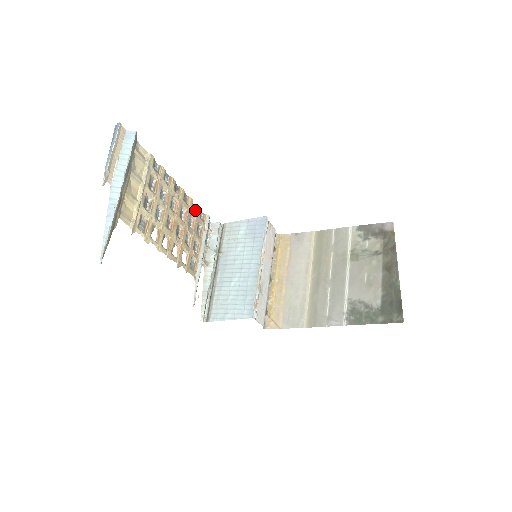
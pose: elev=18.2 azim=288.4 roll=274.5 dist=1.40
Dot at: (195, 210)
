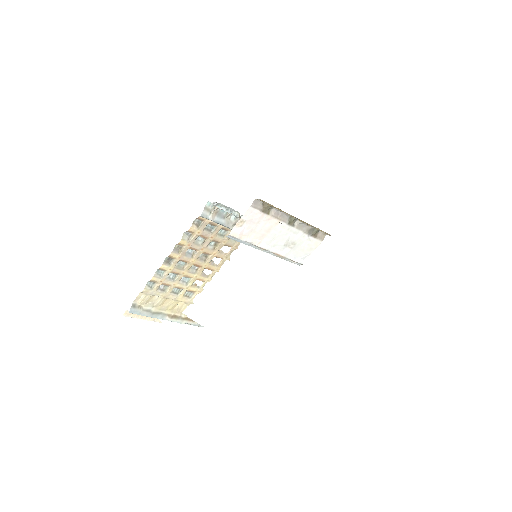
Dot at: (191, 233)
